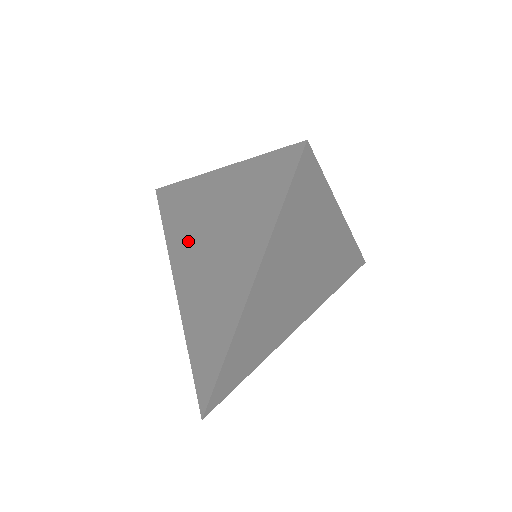
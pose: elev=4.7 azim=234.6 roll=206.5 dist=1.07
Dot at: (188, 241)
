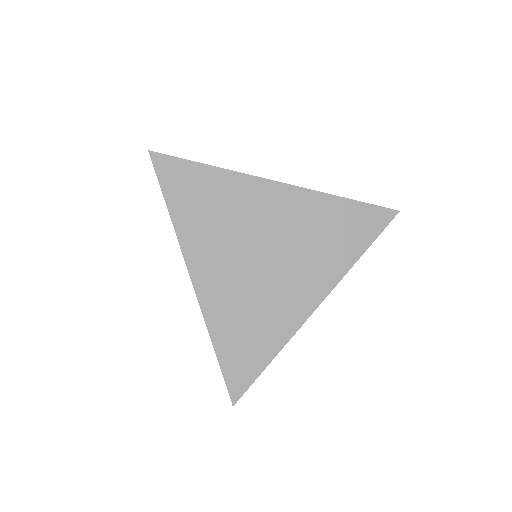
Dot at: occluded
